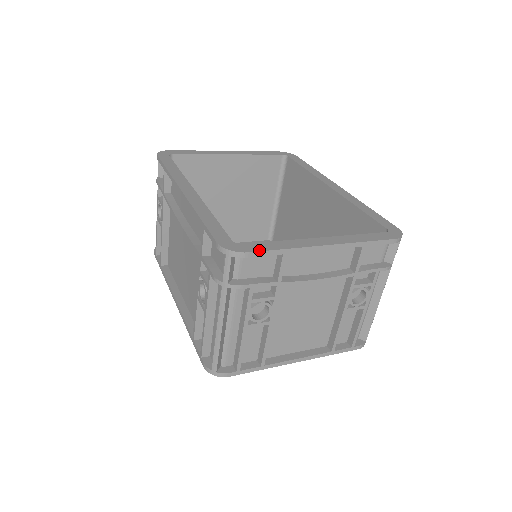
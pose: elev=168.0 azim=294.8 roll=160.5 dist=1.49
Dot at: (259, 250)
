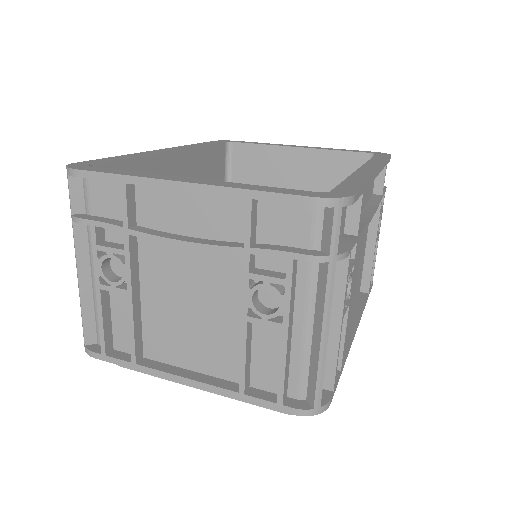
Dot at: (92, 170)
